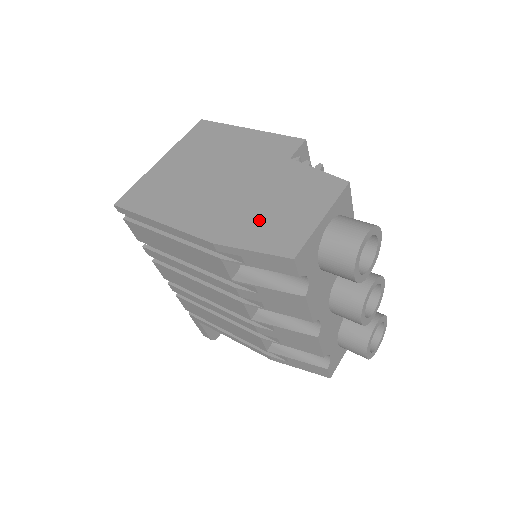
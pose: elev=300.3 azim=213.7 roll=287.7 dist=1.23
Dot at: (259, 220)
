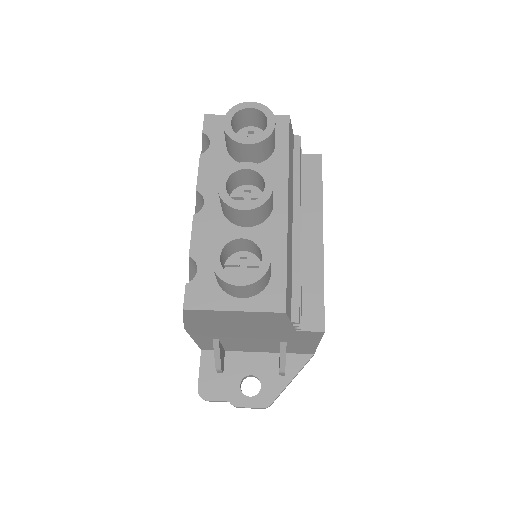
Dot at: occluded
